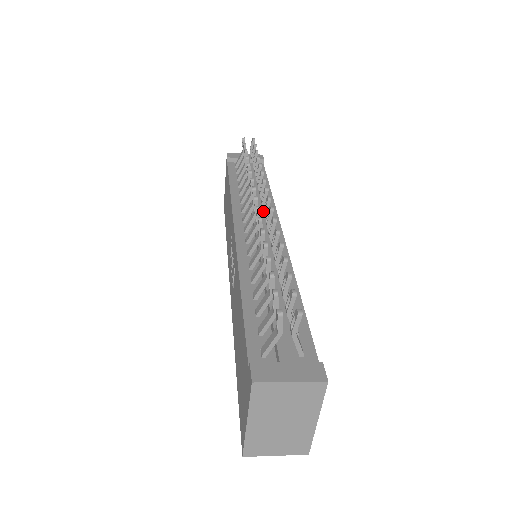
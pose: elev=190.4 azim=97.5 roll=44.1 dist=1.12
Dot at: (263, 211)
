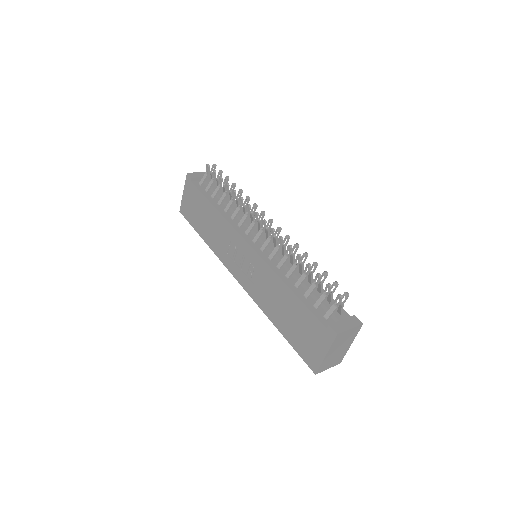
Dot at: occluded
